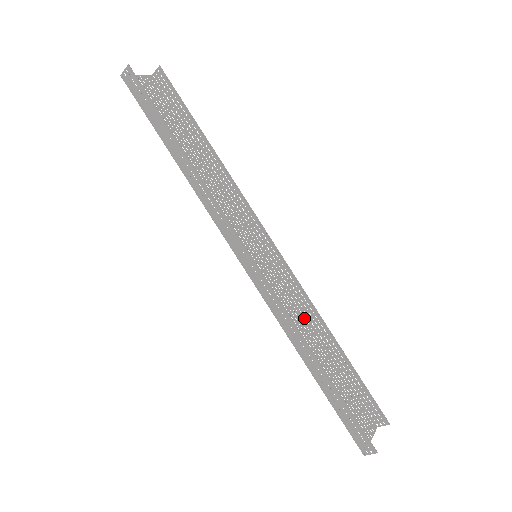
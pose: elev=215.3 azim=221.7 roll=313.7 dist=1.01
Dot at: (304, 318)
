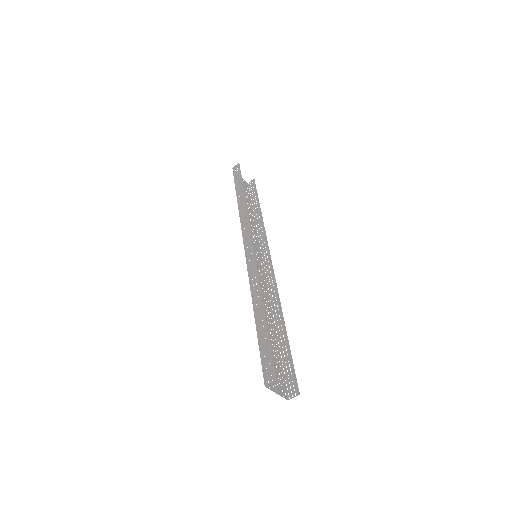
Dot at: (269, 305)
